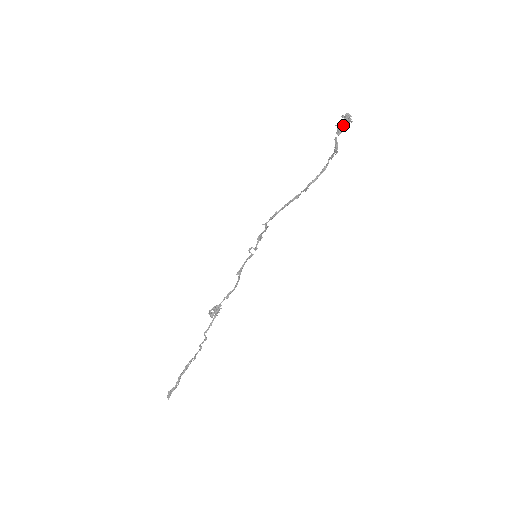
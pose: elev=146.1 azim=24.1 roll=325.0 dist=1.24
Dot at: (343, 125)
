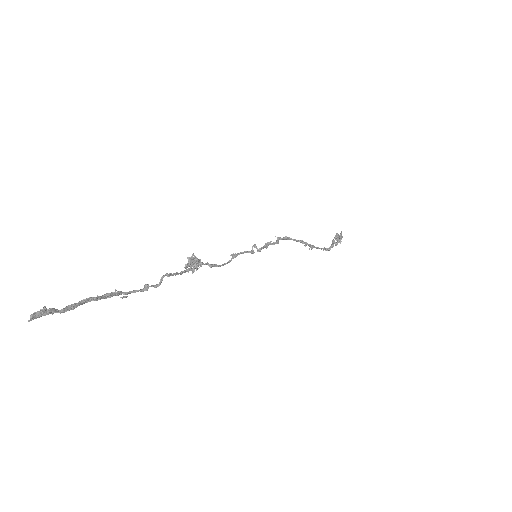
Dot at: occluded
